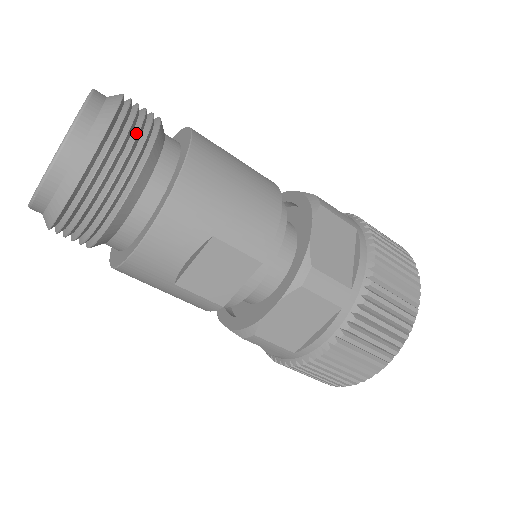
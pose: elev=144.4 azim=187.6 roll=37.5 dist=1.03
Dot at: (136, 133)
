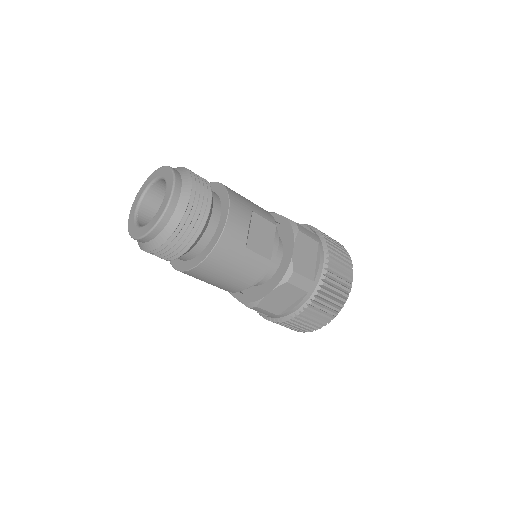
Dot at: occluded
